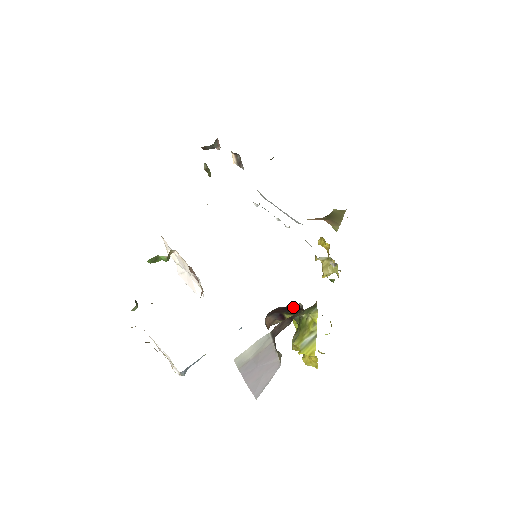
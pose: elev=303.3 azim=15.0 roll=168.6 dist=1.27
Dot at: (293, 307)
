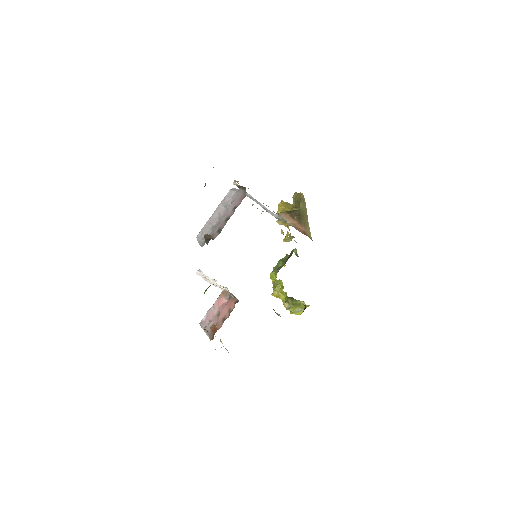
Dot at: occluded
